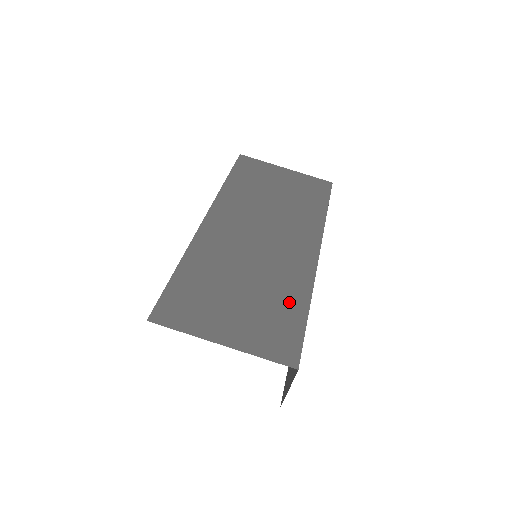
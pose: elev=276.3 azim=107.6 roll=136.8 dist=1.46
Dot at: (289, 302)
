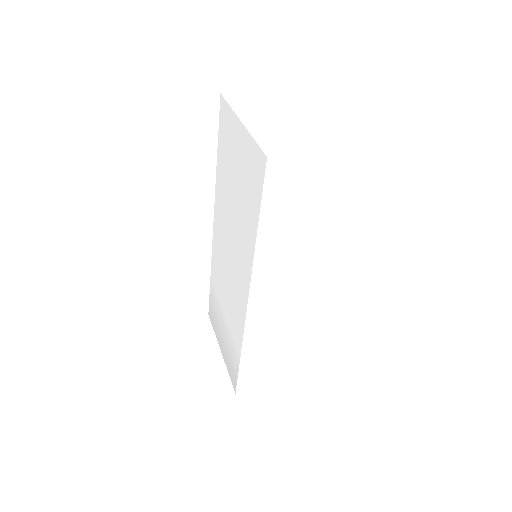
Dot at: occluded
